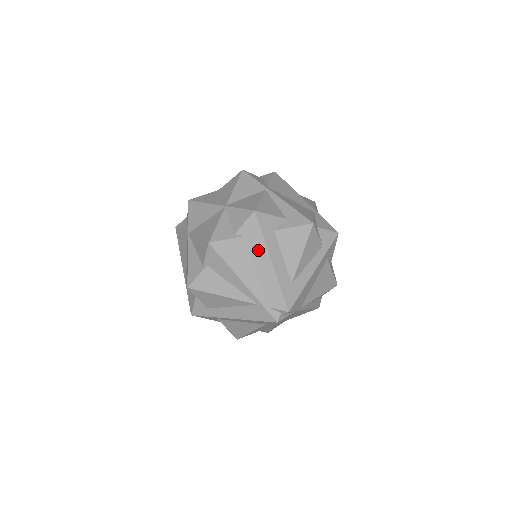
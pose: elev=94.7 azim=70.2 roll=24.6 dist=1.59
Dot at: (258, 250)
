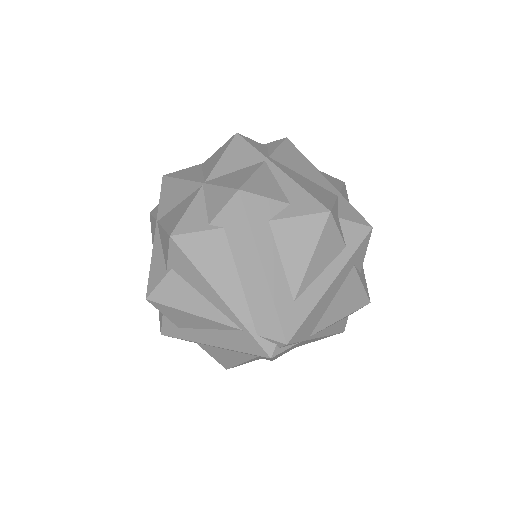
Dot at: (243, 249)
